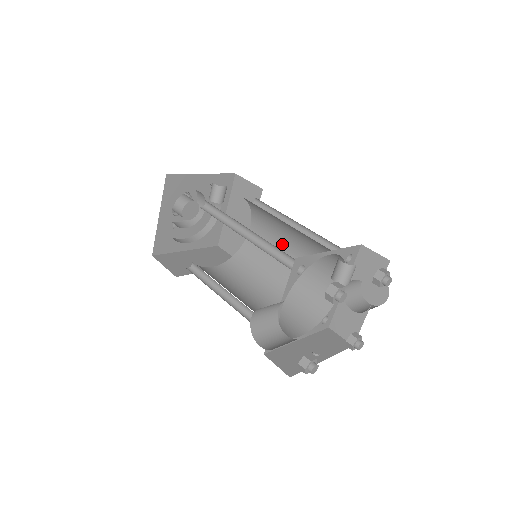
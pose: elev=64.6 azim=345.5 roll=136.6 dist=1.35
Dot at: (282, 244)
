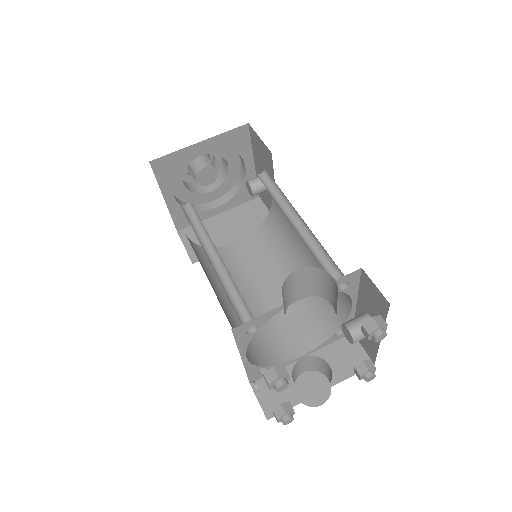
Dot at: (264, 277)
